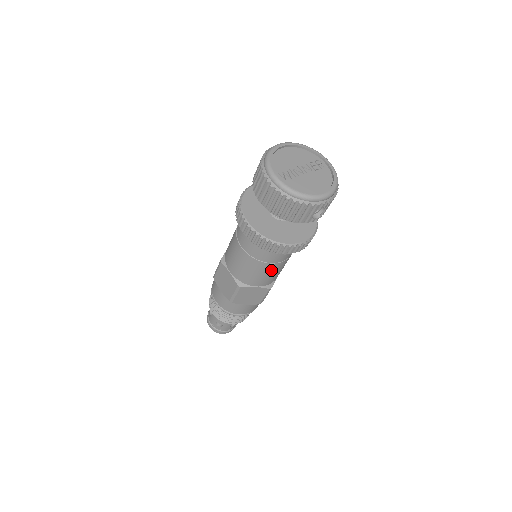
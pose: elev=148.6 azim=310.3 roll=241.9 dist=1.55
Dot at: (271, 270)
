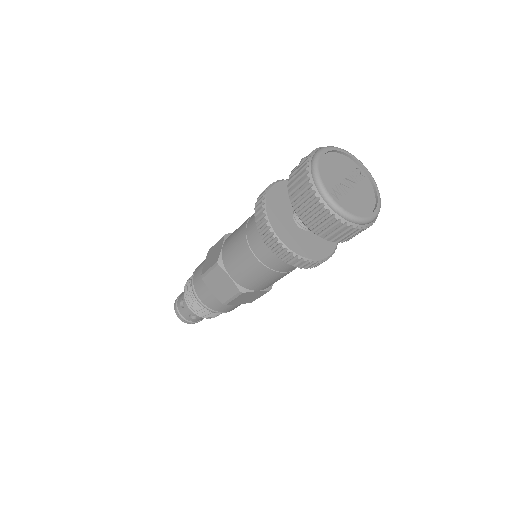
Dot at: (282, 277)
